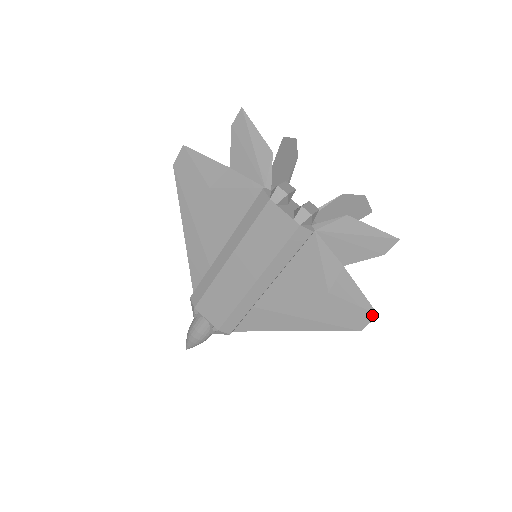
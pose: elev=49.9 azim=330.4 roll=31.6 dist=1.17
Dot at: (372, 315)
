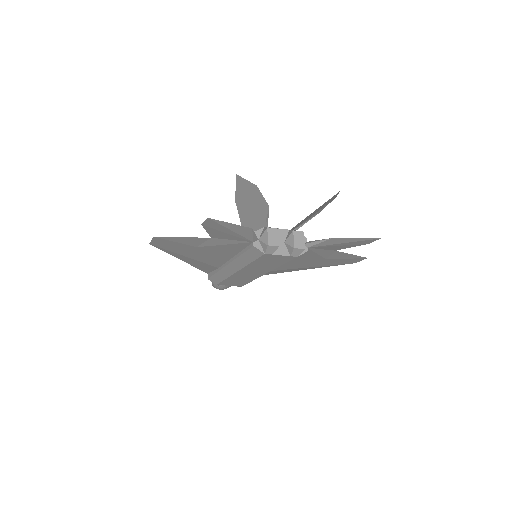
Dot at: (363, 259)
